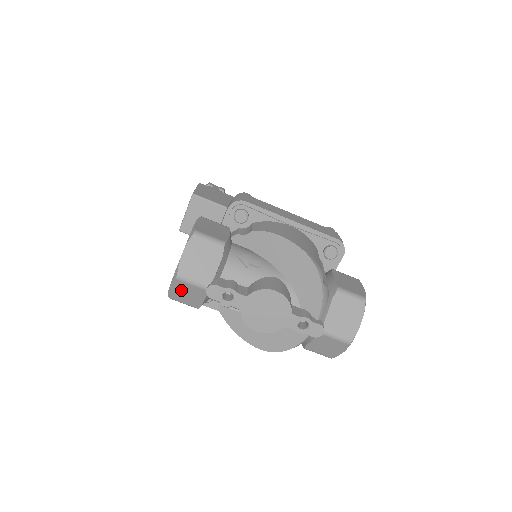
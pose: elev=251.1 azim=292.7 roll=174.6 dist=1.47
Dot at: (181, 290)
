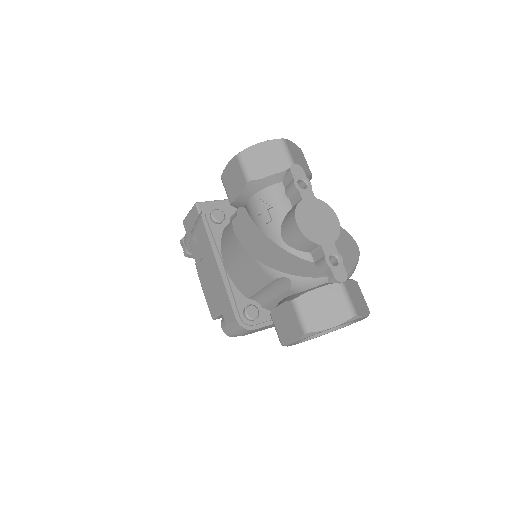
Dot at: (266, 152)
